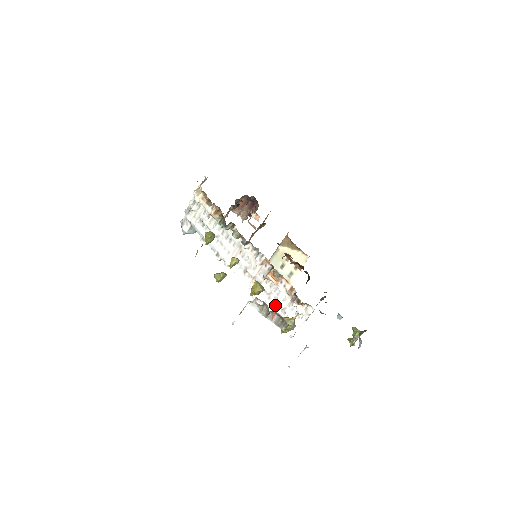
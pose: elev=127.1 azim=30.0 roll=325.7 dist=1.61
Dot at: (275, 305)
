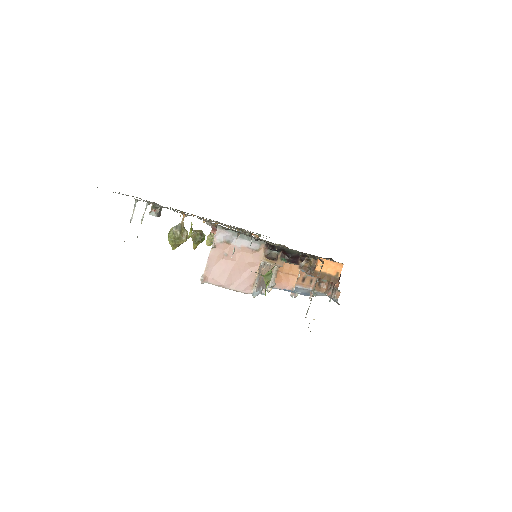
Dot at: occluded
